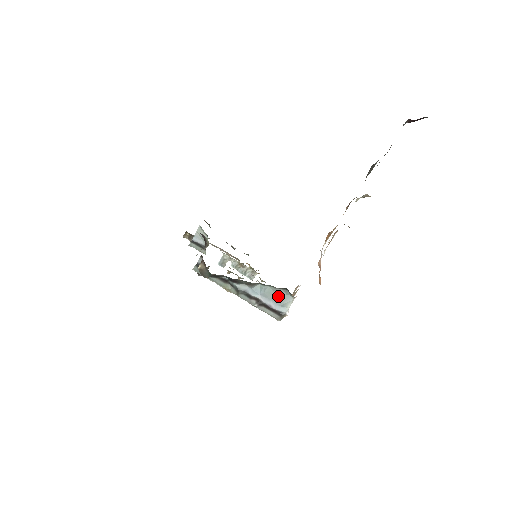
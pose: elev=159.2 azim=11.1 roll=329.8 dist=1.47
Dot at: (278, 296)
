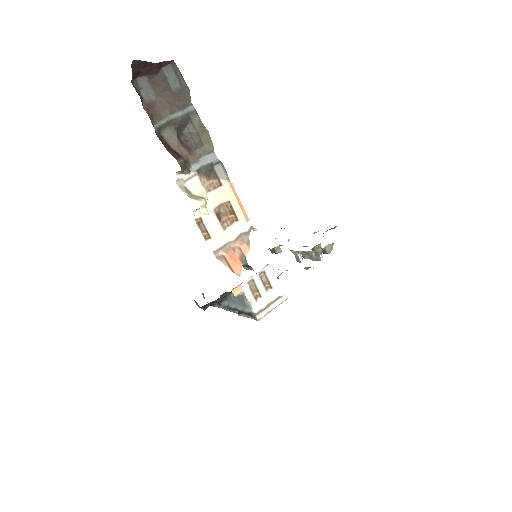
Dot at: (240, 299)
